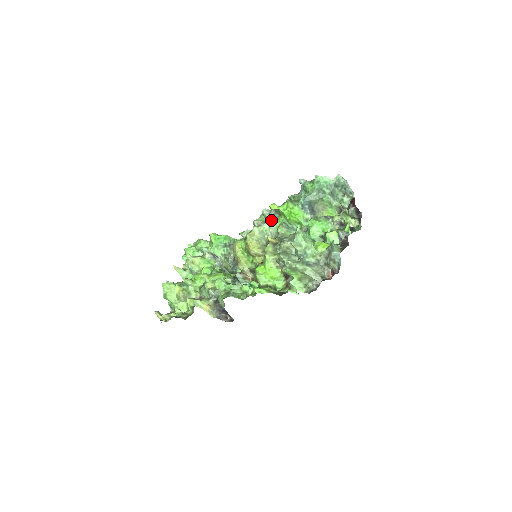
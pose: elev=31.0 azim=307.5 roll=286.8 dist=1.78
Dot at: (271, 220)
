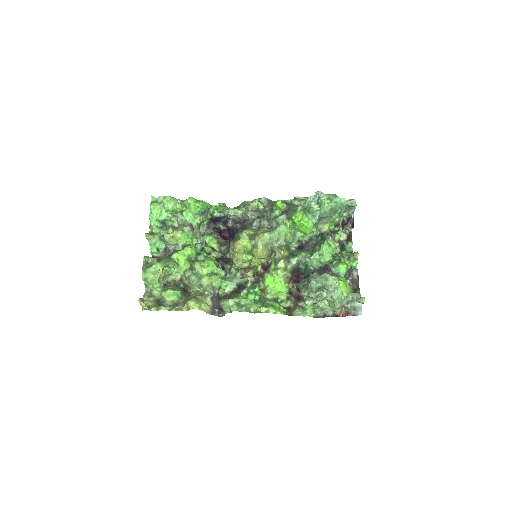
Dot at: (282, 226)
